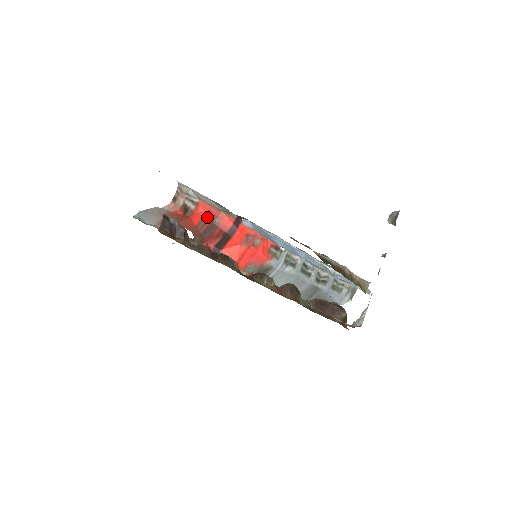
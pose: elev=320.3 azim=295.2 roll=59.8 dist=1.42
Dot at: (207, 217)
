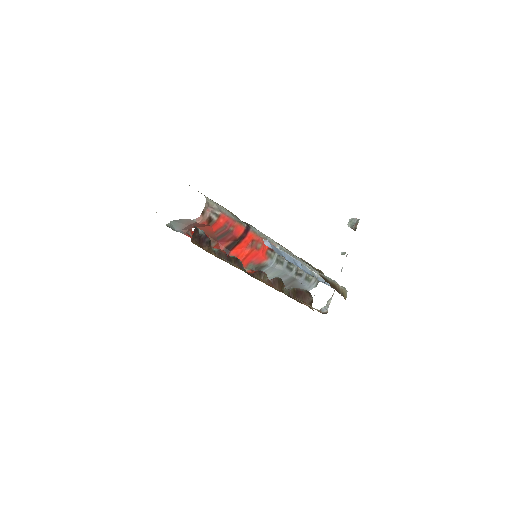
Dot at: (225, 226)
